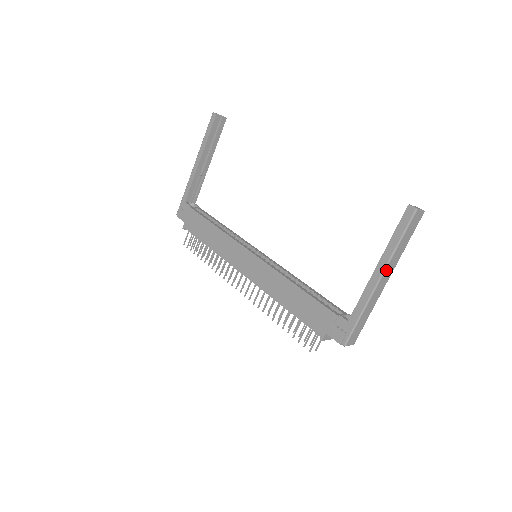
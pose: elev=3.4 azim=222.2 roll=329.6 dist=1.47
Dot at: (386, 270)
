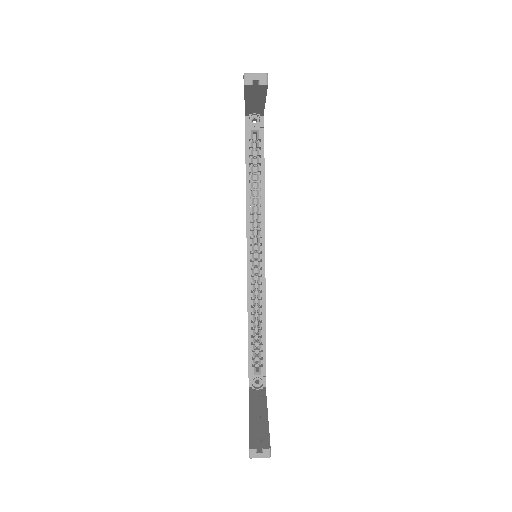
Dot at: occluded
